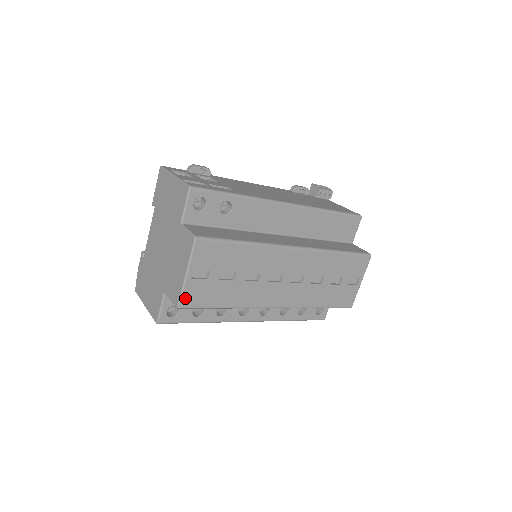
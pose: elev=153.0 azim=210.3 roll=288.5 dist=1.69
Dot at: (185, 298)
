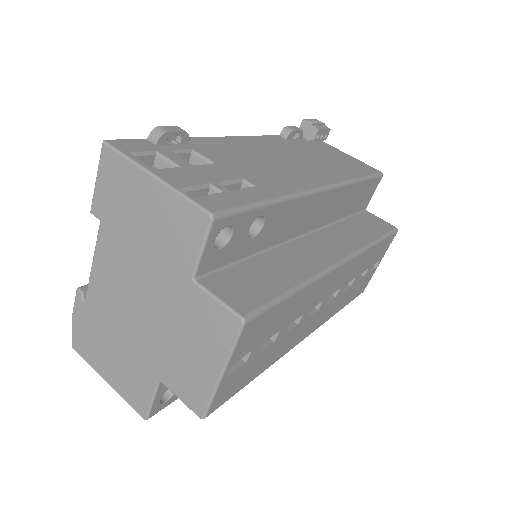
Dot at: (215, 402)
